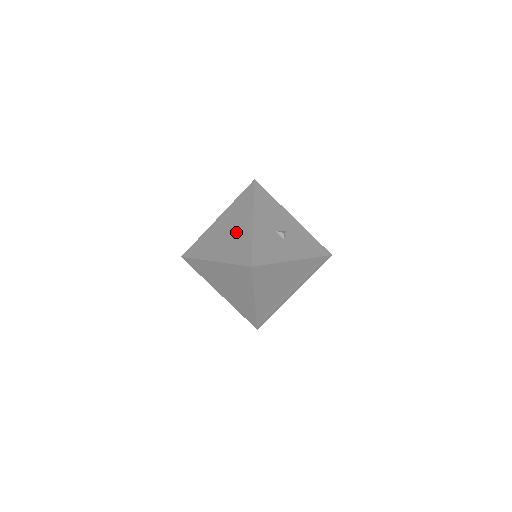
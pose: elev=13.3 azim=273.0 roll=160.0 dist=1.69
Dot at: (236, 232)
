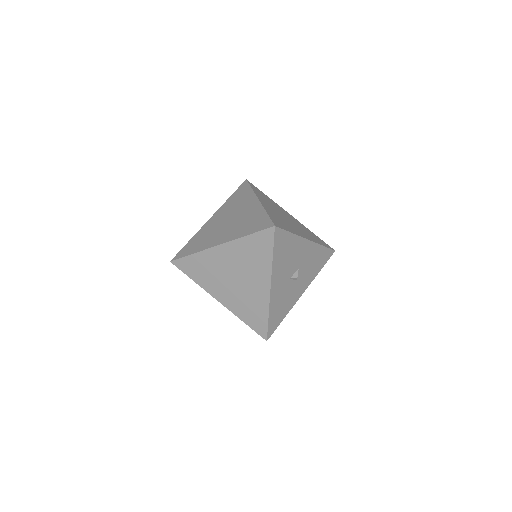
Dot at: (247, 288)
